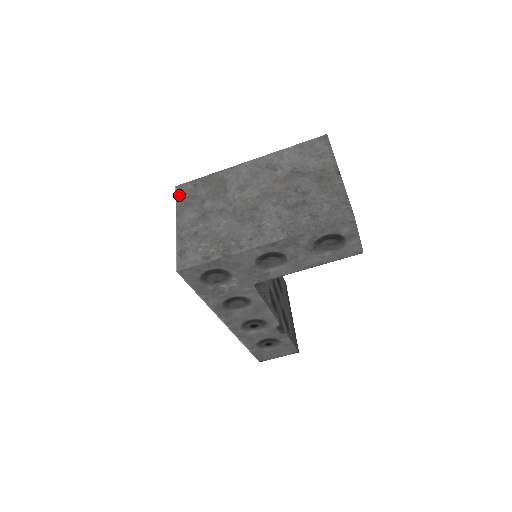
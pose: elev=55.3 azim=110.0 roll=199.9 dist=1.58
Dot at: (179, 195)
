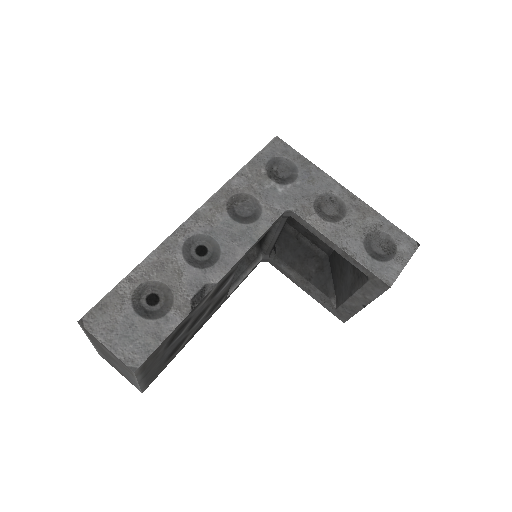
Dot at: occluded
